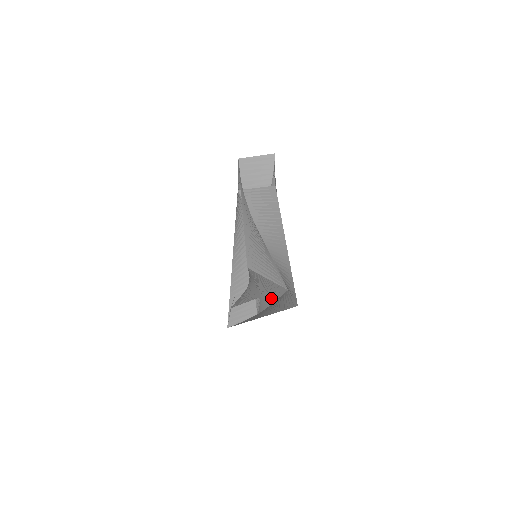
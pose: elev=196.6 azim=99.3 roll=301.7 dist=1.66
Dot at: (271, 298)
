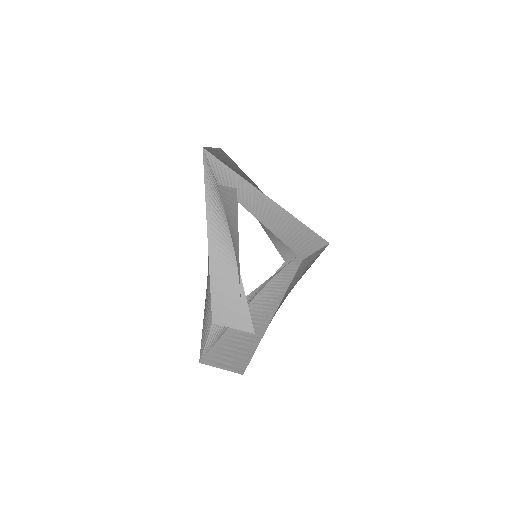
Dot at: occluded
